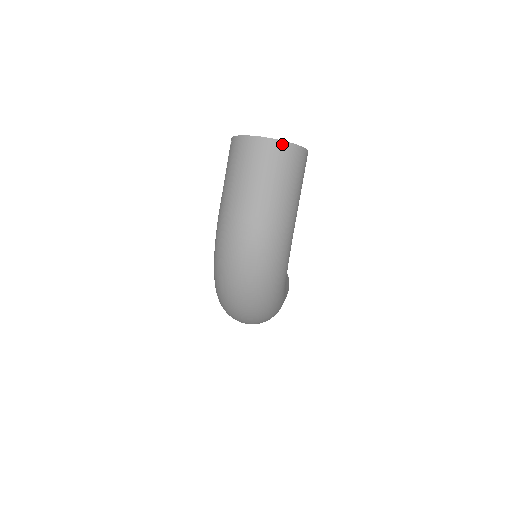
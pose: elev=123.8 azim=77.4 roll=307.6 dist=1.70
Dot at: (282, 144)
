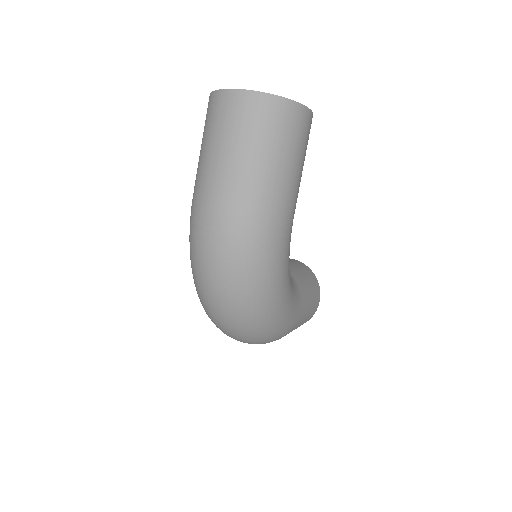
Dot at: (264, 97)
